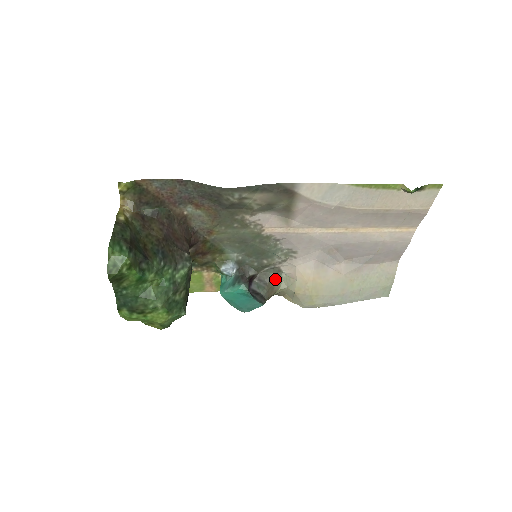
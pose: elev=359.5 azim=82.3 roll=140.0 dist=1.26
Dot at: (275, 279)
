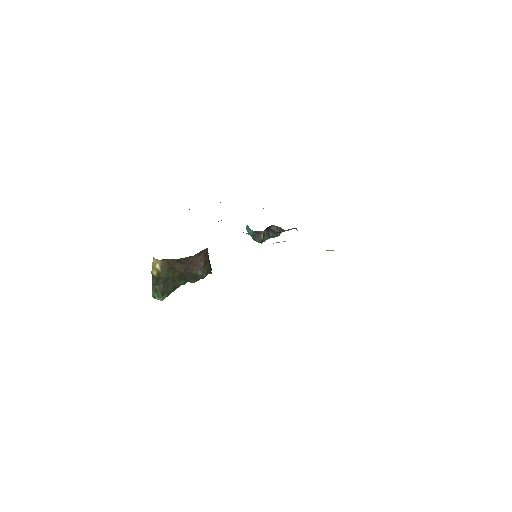
Dot at: (288, 230)
